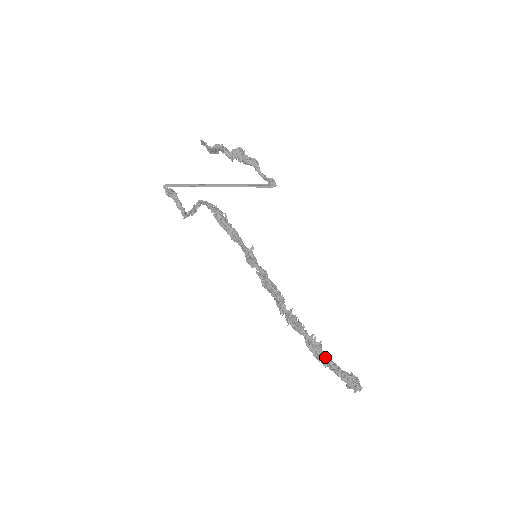
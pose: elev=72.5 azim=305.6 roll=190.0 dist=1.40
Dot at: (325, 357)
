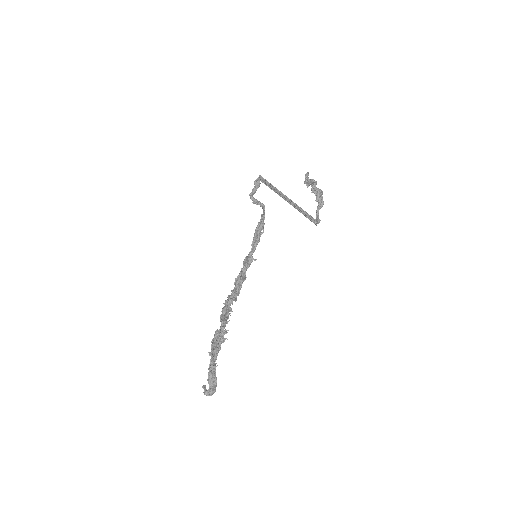
Dot at: (218, 348)
